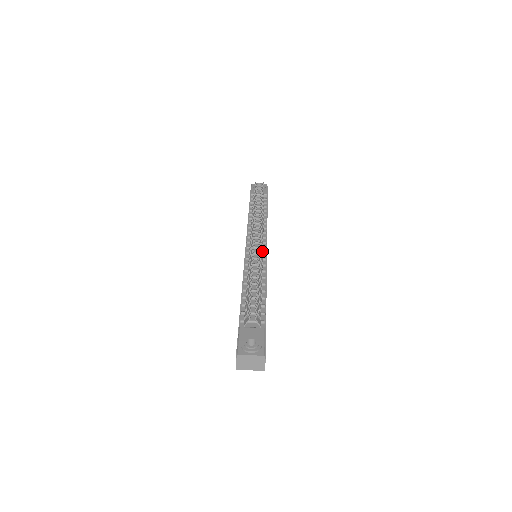
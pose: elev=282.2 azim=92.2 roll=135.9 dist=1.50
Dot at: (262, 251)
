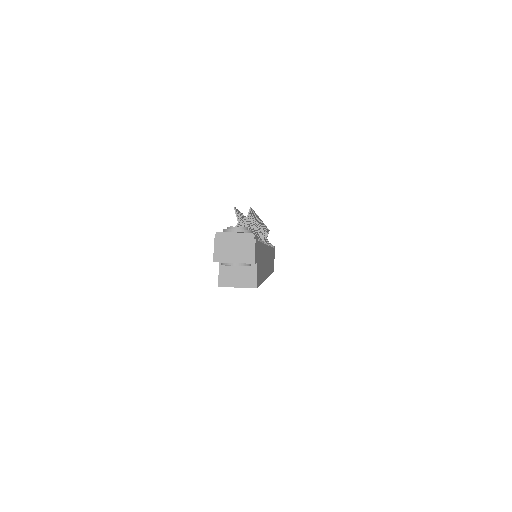
Dot at: occluded
